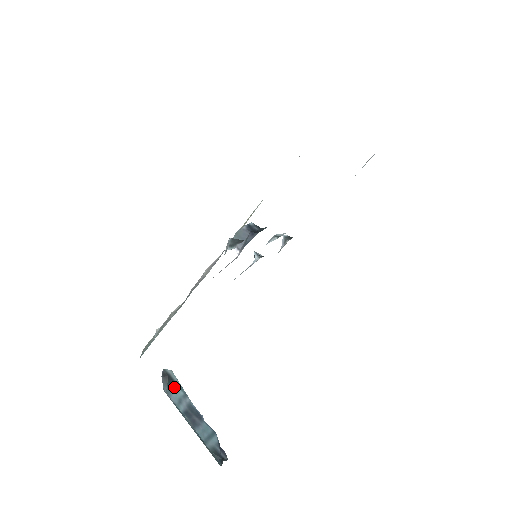
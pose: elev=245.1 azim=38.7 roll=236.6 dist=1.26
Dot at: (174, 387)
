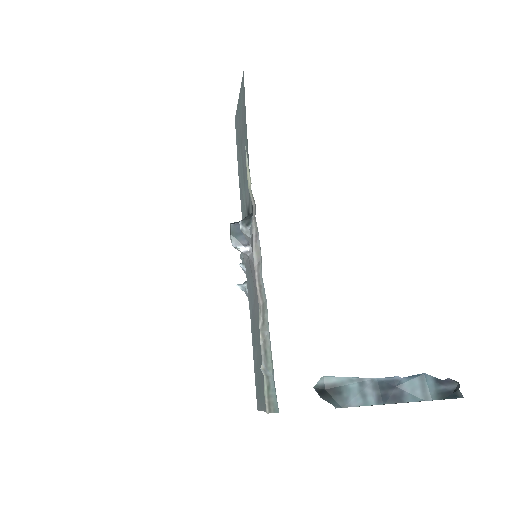
Dot at: (342, 391)
